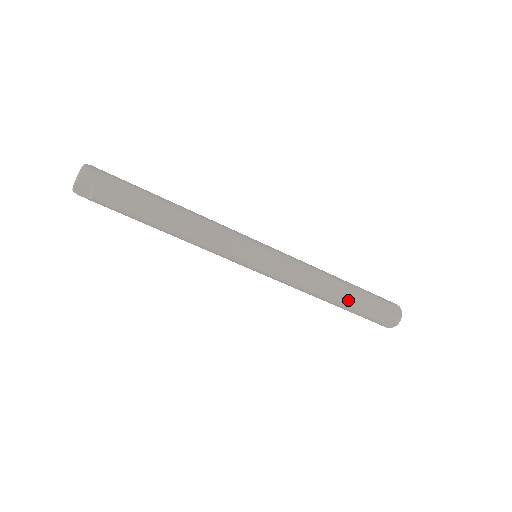
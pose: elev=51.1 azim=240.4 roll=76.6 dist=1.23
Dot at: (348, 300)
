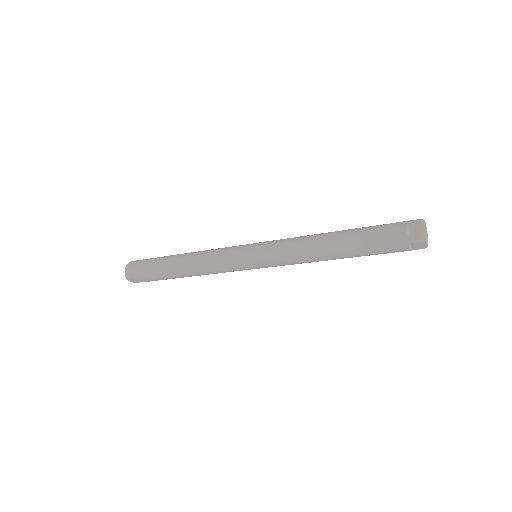
Dot at: (350, 250)
